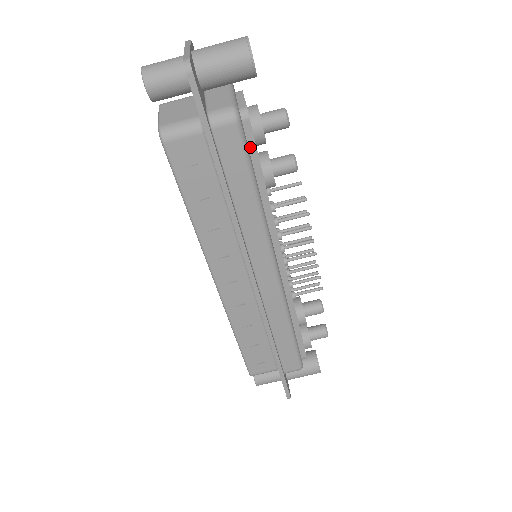
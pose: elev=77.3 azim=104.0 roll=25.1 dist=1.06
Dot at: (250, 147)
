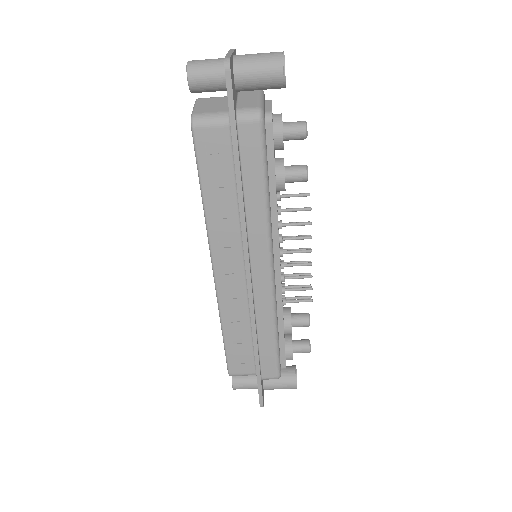
Dot at: (268, 148)
